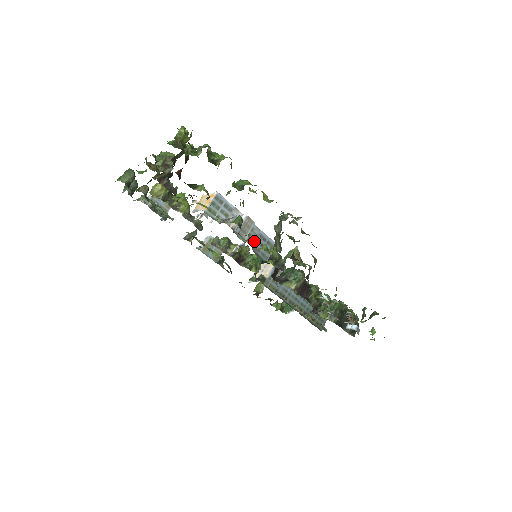
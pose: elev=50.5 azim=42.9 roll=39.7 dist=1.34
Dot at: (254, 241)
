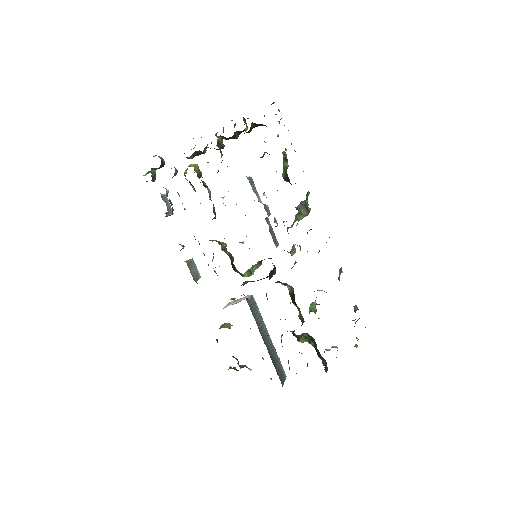
Dot at: (275, 219)
